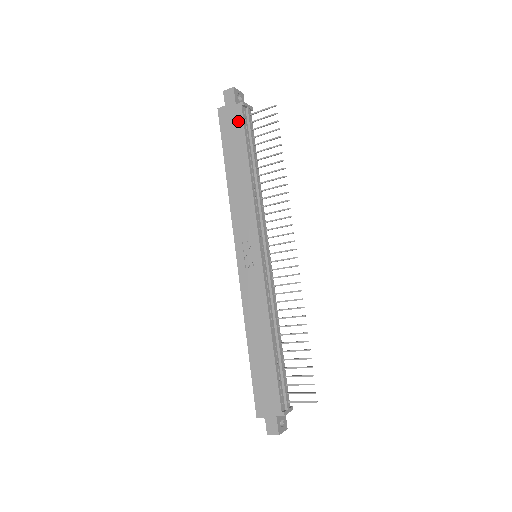
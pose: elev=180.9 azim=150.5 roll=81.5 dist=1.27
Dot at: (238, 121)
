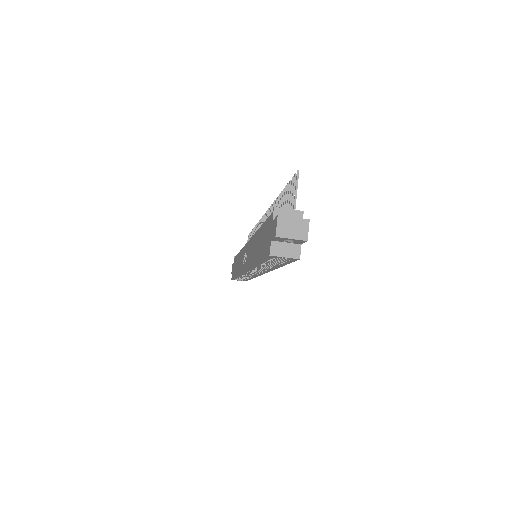
Dot at: (234, 262)
